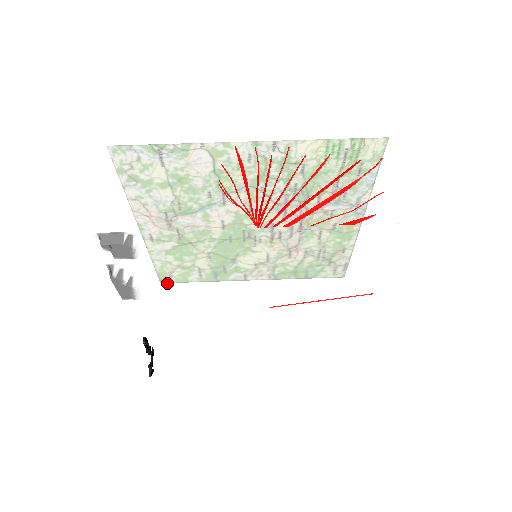
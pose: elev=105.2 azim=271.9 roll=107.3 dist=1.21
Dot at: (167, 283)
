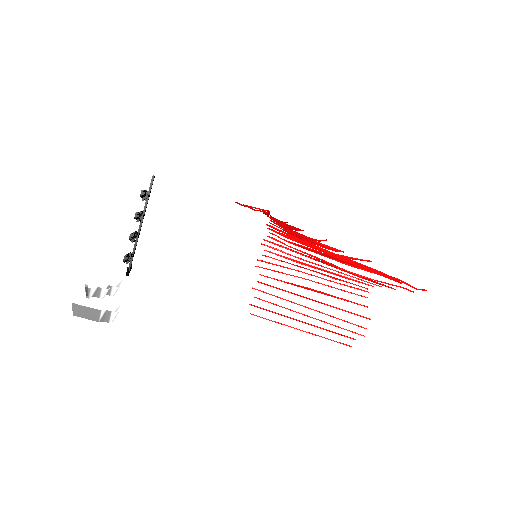
Dot at: occluded
